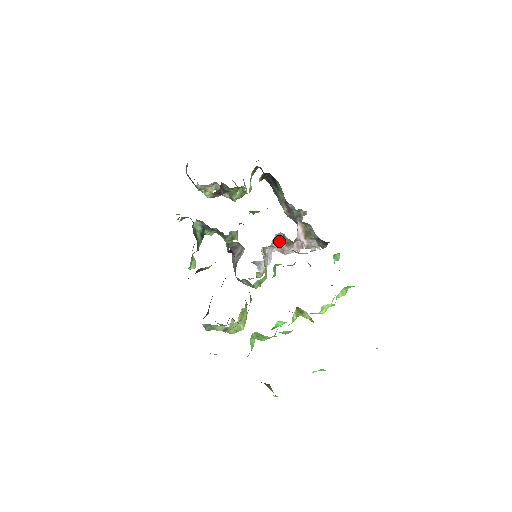
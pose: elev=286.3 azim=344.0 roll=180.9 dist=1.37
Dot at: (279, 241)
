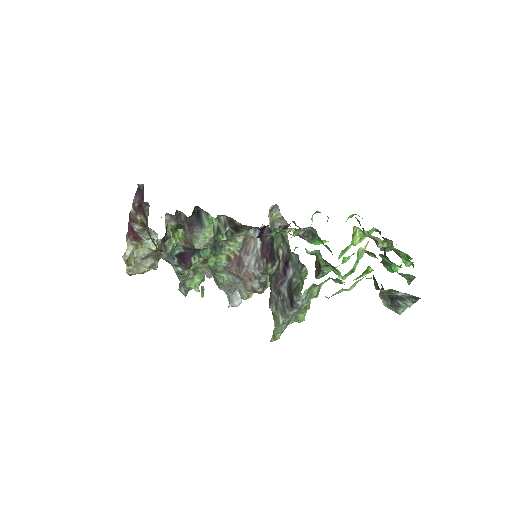
Dot at: occluded
